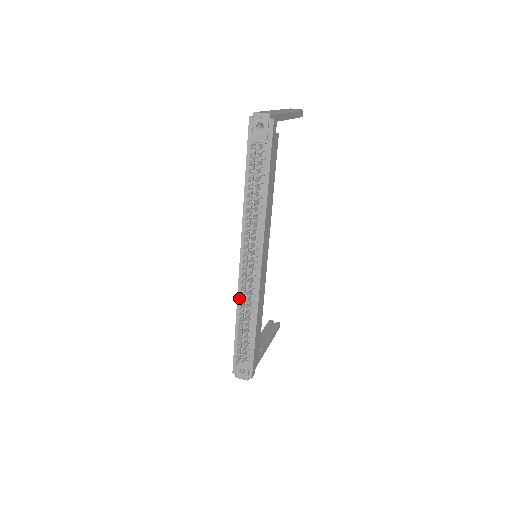
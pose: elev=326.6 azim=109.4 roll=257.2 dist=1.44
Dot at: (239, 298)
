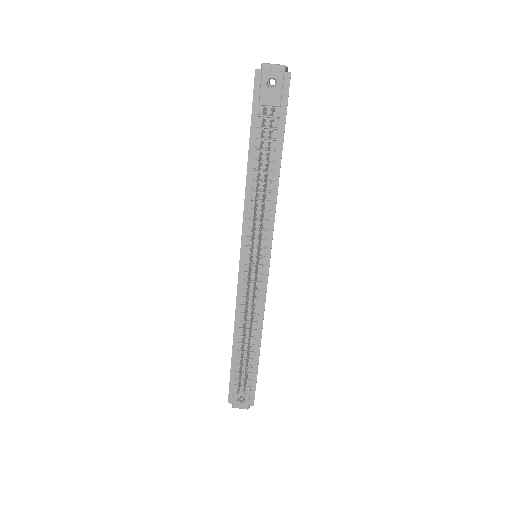
Dot at: (238, 312)
